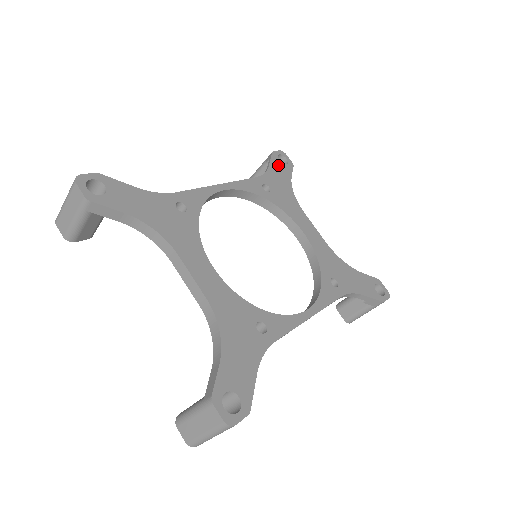
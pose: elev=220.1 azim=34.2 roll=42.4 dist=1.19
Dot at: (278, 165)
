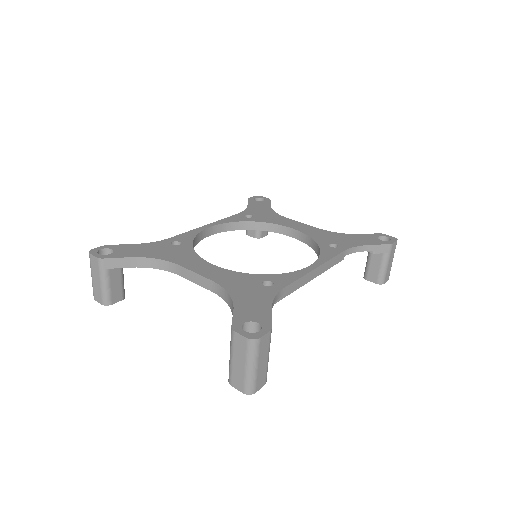
Dot at: (256, 203)
